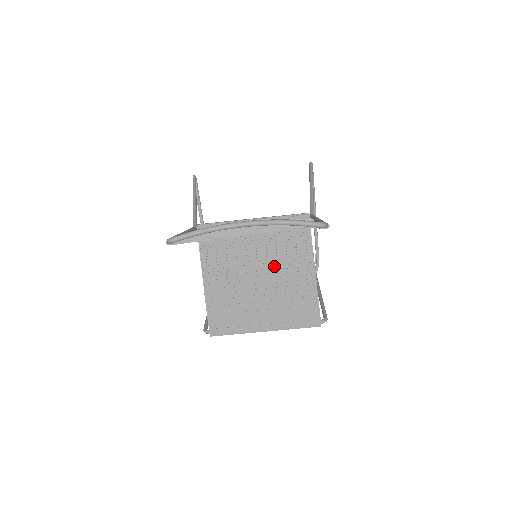
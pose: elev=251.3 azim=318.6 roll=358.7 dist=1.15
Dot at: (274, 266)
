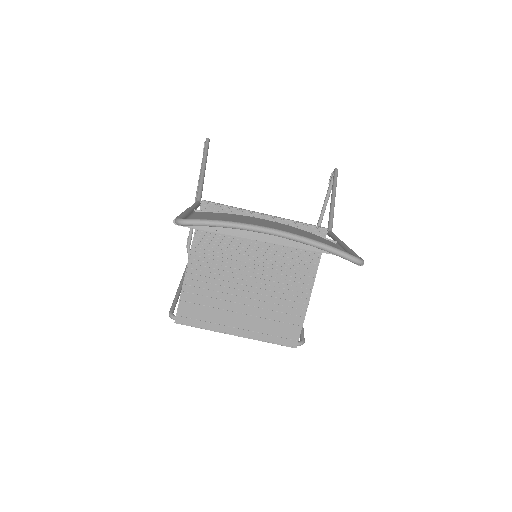
Dot at: (271, 272)
